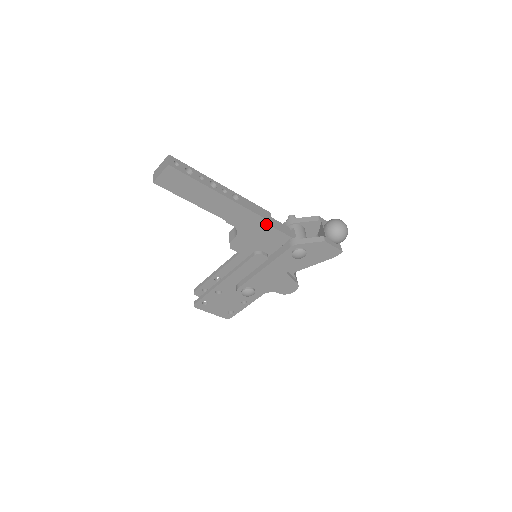
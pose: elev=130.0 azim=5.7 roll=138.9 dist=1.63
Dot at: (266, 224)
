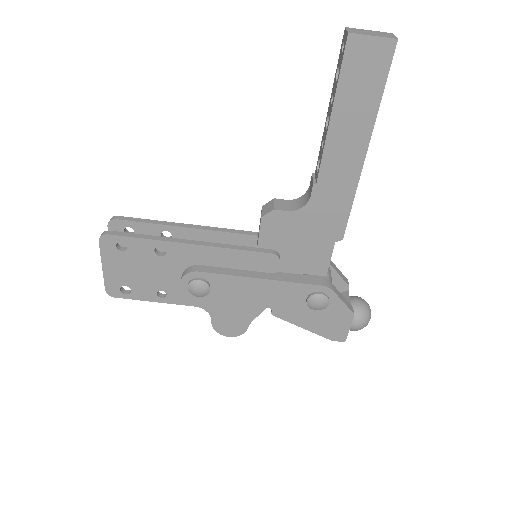
Dot at: (336, 234)
